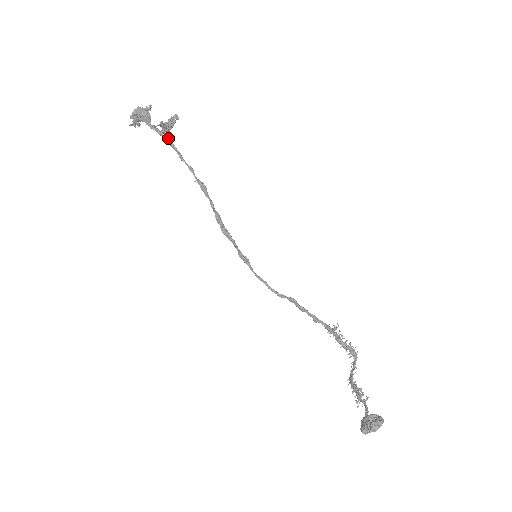
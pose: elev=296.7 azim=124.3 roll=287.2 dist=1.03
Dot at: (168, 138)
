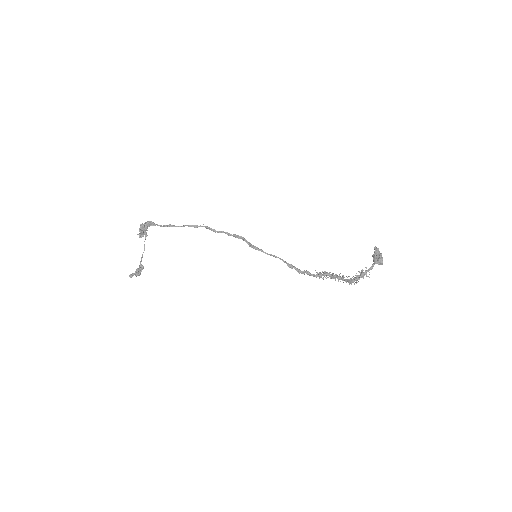
Dot at: (170, 226)
